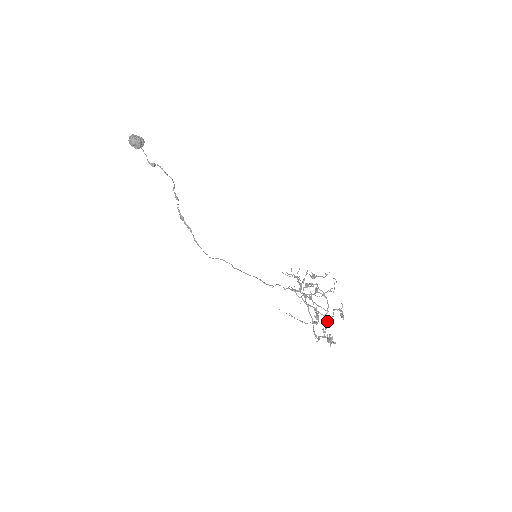
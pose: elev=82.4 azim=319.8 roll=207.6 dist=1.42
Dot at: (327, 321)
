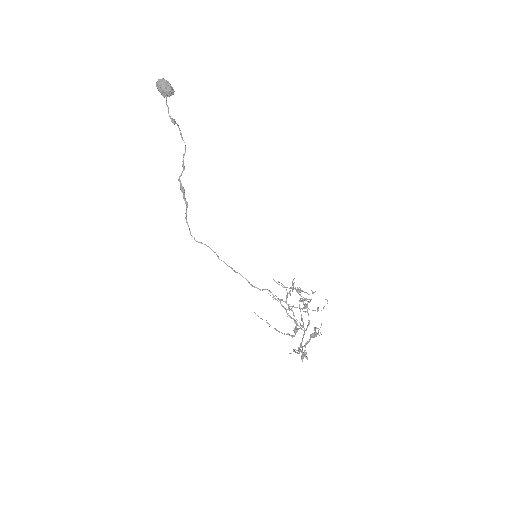
Dot at: (310, 337)
